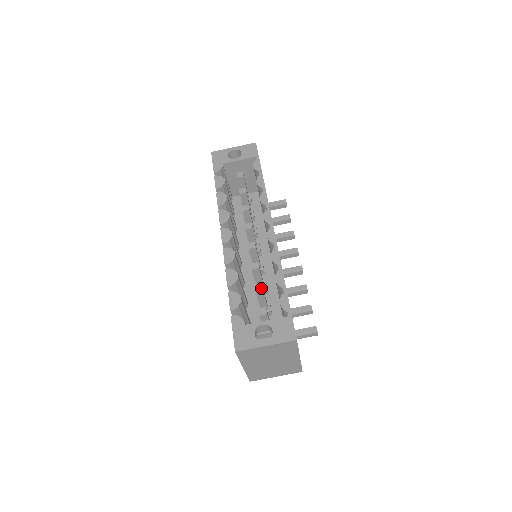
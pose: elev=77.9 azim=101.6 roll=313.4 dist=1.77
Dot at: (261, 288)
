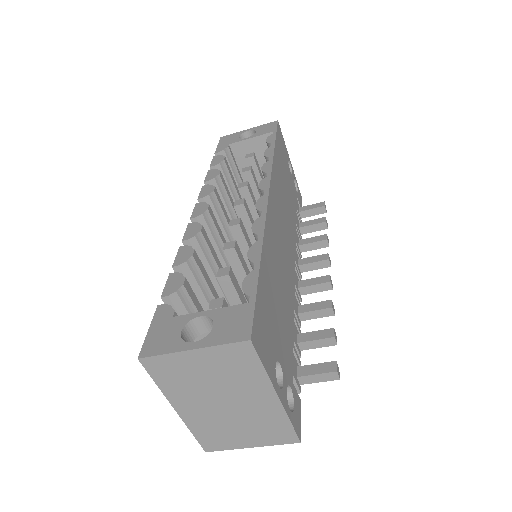
Dot at: (226, 272)
